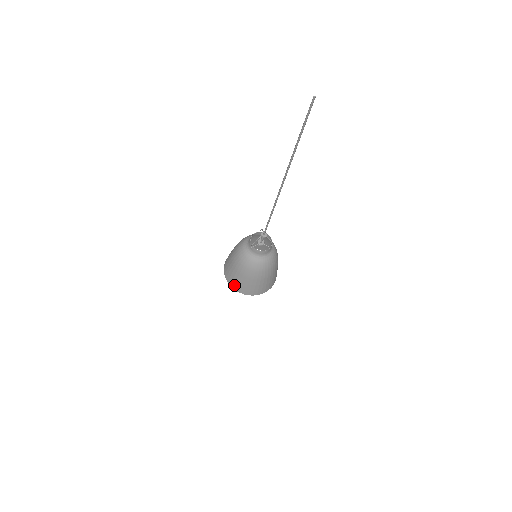
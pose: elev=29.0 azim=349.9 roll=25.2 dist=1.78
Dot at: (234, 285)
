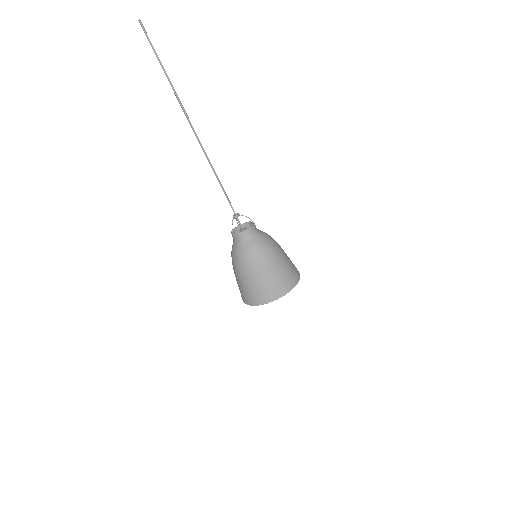
Dot at: (256, 299)
